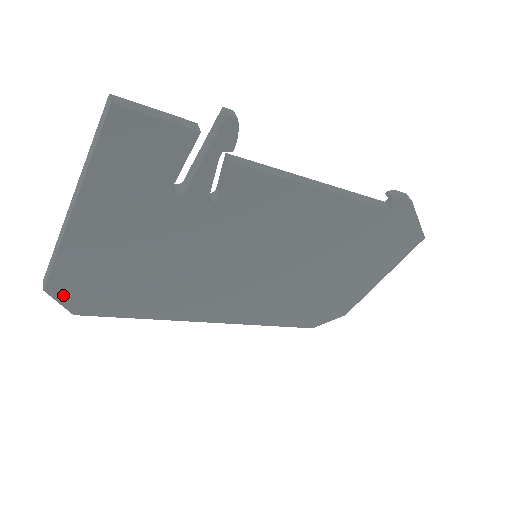
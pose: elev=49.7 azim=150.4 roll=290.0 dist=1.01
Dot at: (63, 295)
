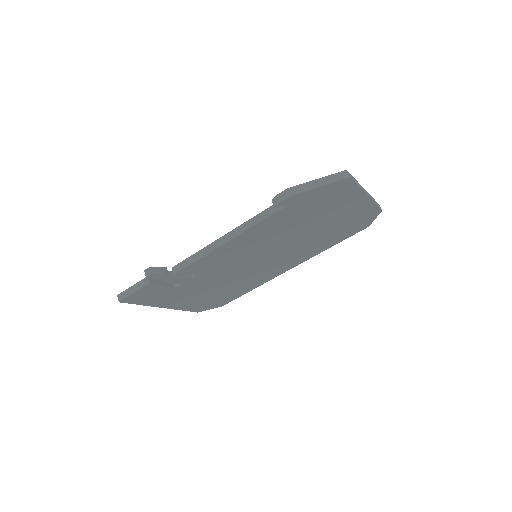
Dot at: (206, 309)
